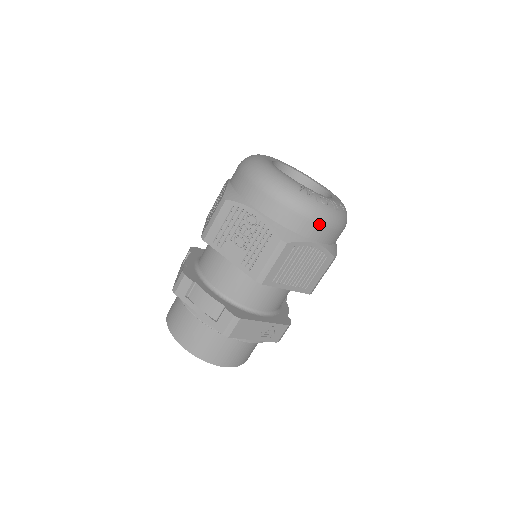
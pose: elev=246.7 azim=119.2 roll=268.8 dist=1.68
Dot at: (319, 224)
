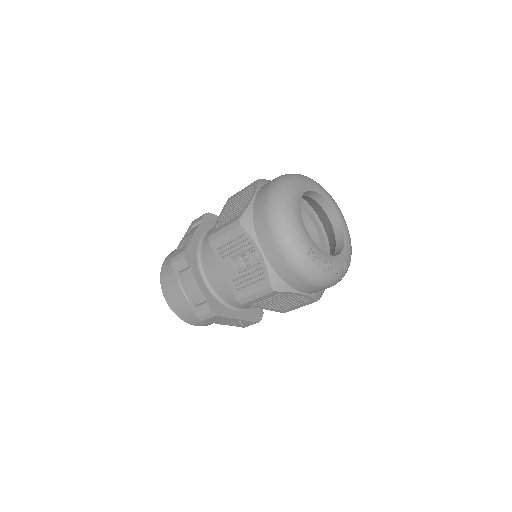
Dot at: (311, 285)
